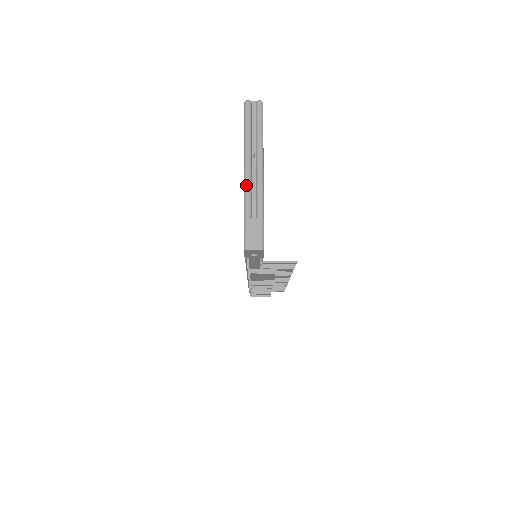
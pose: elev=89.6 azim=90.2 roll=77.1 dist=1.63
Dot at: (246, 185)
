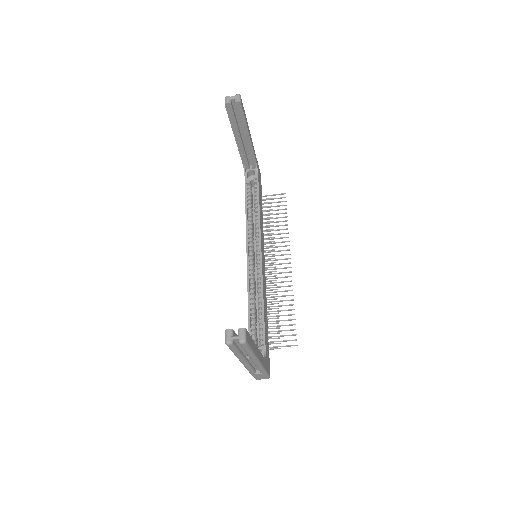
Dot at: (246, 368)
